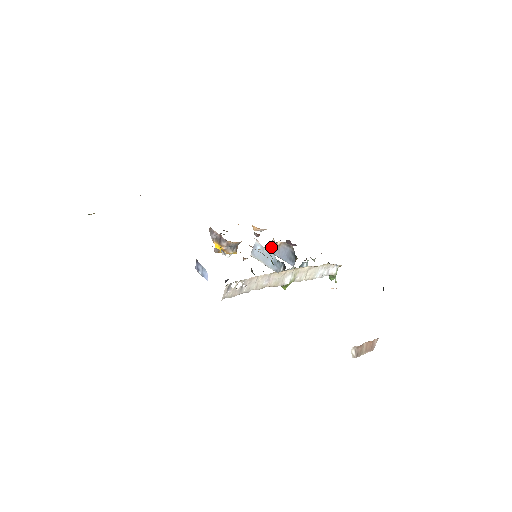
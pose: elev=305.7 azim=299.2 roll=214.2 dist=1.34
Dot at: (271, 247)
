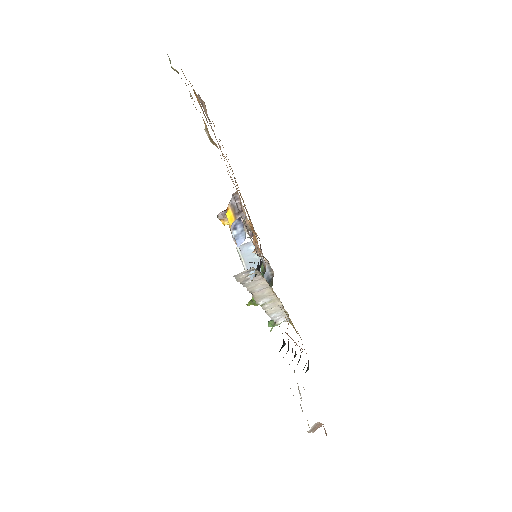
Dot at: occluded
